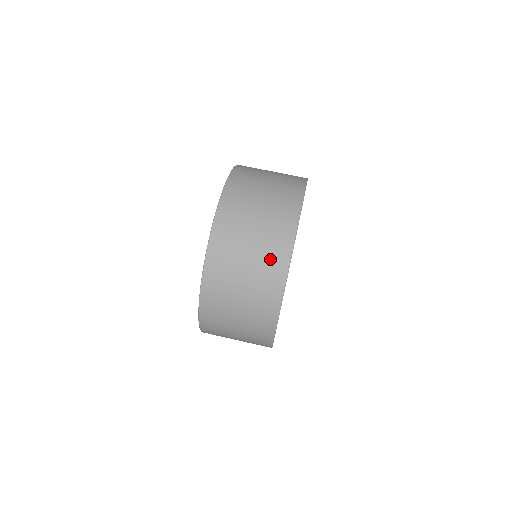
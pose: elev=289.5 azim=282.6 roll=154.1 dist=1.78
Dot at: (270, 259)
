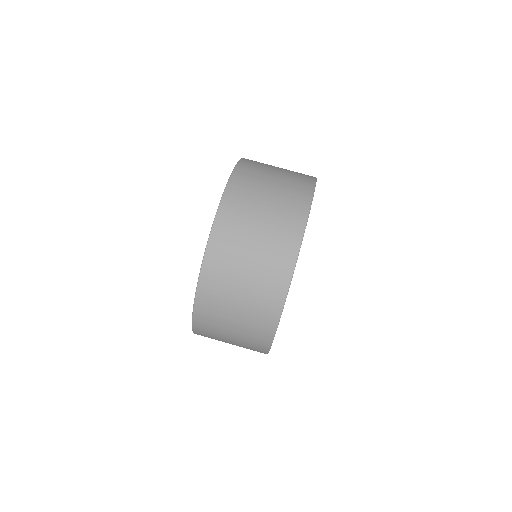
Dot at: (288, 210)
